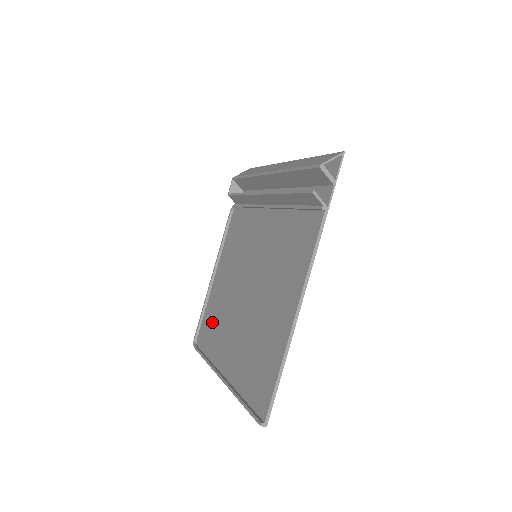
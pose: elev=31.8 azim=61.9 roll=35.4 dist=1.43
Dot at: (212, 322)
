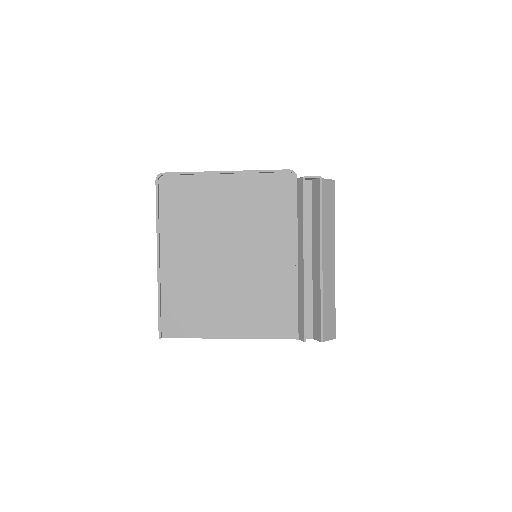
Dot at: (187, 203)
